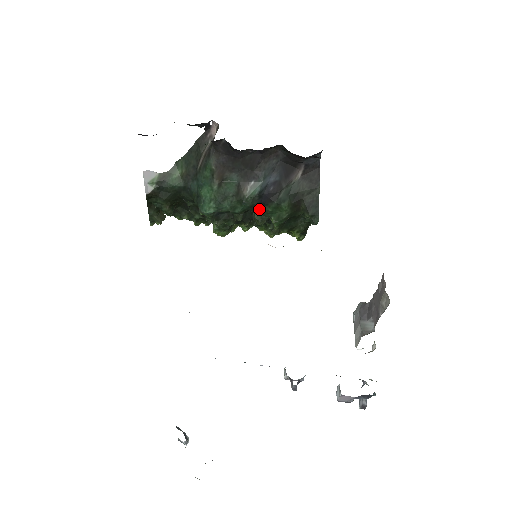
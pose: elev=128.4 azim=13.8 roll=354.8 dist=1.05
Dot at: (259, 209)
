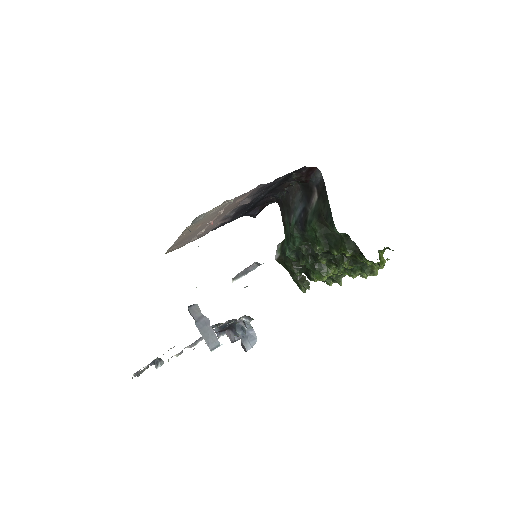
Dot at: (307, 237)
